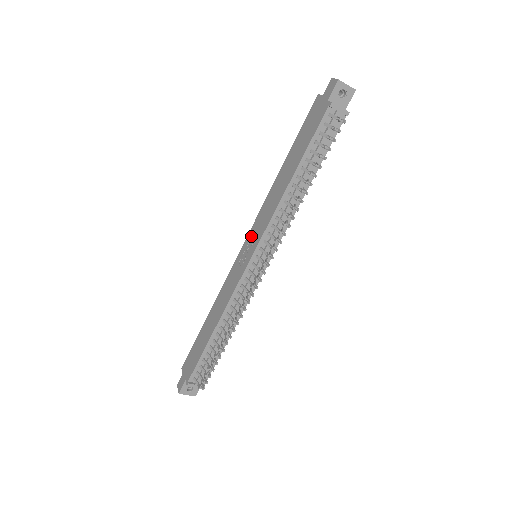
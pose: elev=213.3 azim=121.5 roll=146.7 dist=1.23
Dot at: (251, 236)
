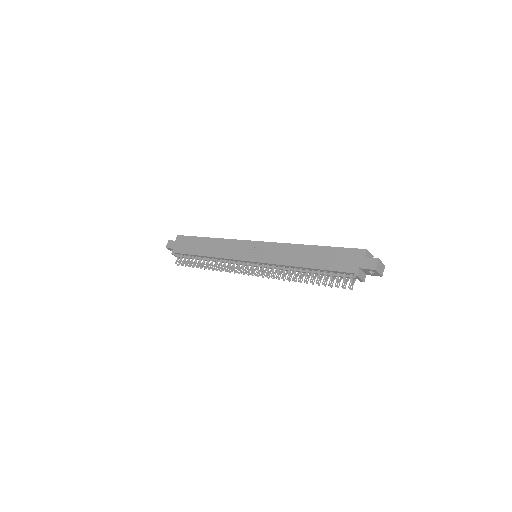
Dot at: (262, 248)
